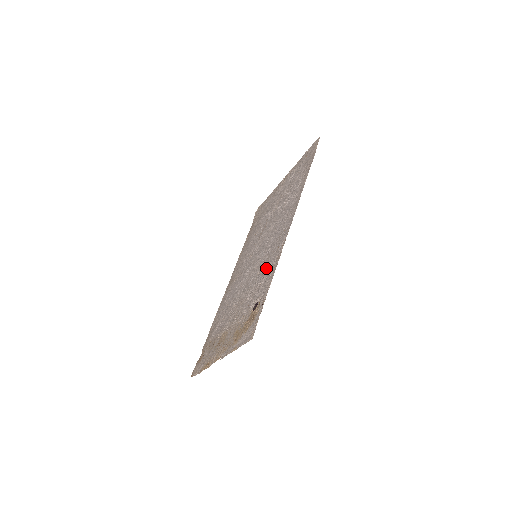
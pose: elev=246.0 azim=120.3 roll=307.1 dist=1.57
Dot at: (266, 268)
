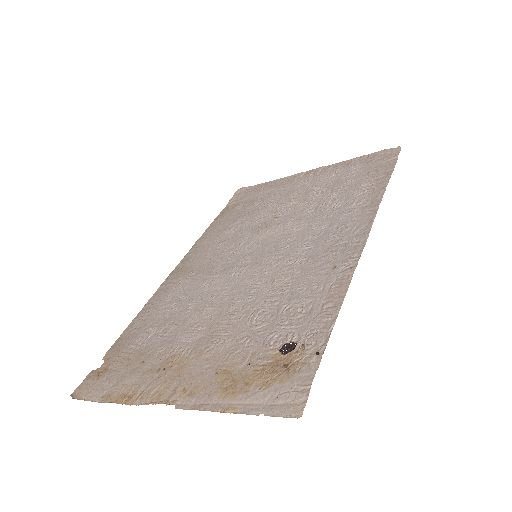
Dot at: (304, 288)
